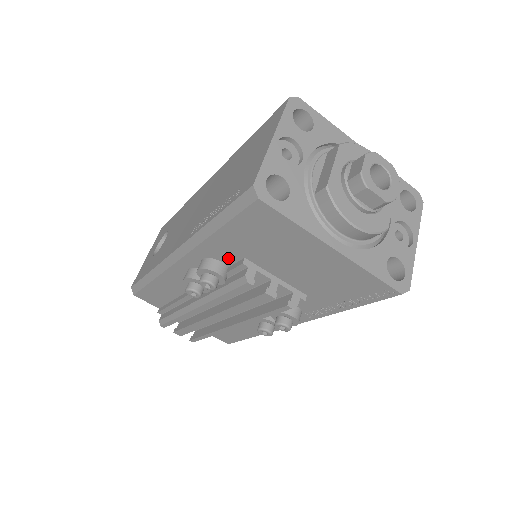
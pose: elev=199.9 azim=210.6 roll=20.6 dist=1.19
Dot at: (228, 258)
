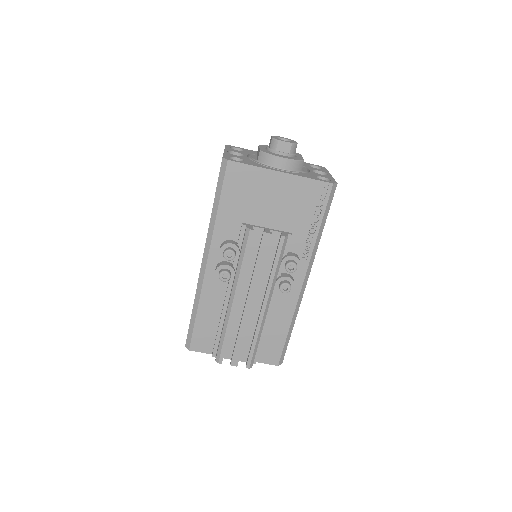
Dot at: (234, 232)
